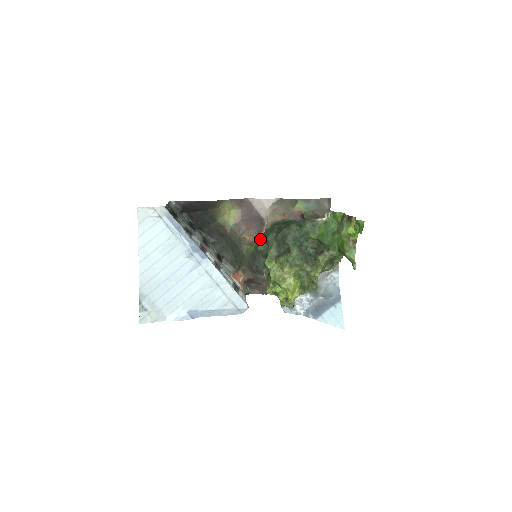
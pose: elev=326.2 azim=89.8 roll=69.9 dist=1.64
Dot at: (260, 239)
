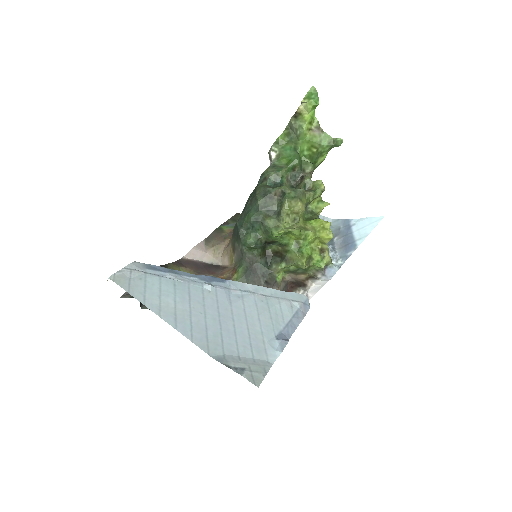
Dot at: (242, 240)
